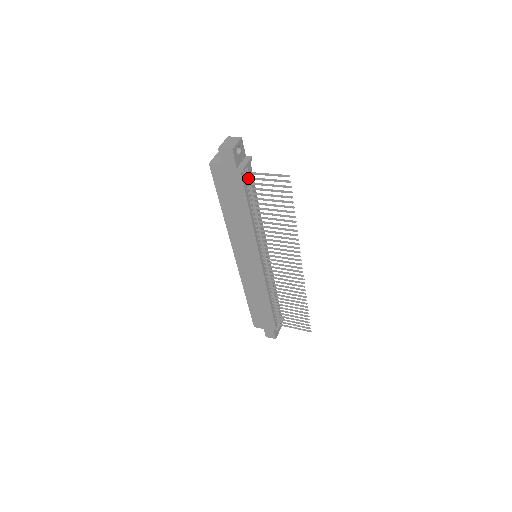
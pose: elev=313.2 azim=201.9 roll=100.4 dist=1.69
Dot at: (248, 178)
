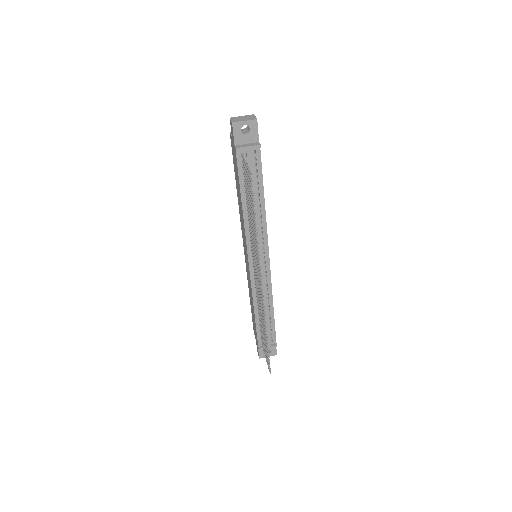
Dot at: (242, 162)
